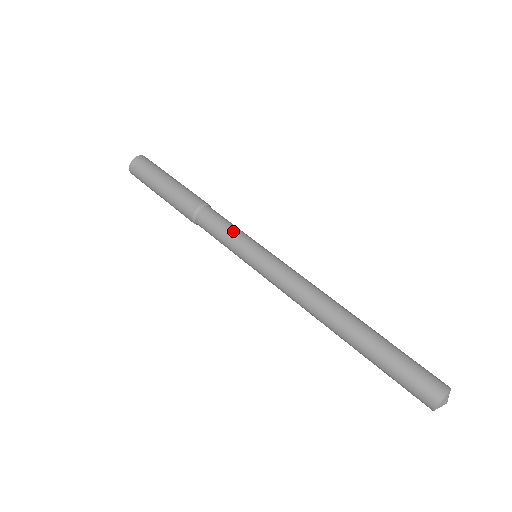
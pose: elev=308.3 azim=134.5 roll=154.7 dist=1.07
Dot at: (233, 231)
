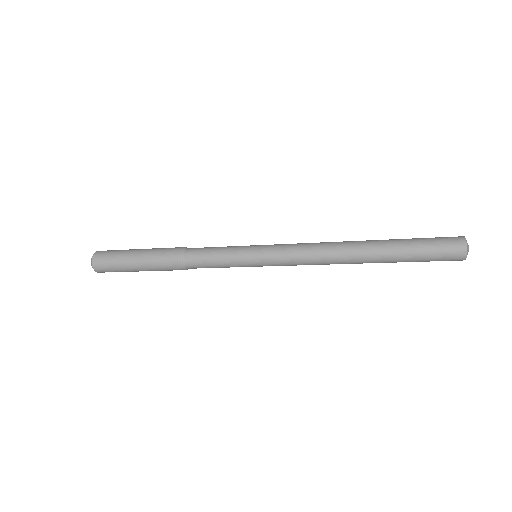
Dot at: occluded
